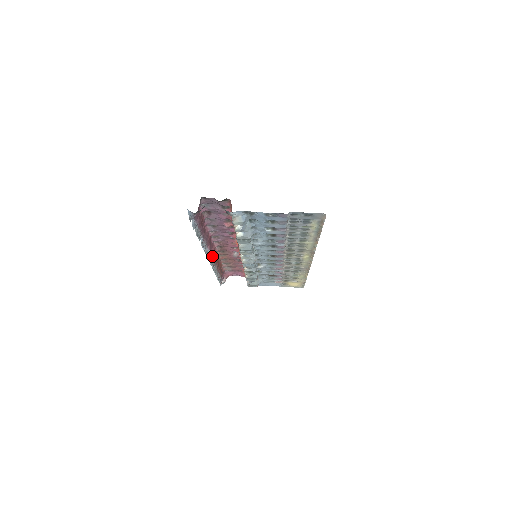
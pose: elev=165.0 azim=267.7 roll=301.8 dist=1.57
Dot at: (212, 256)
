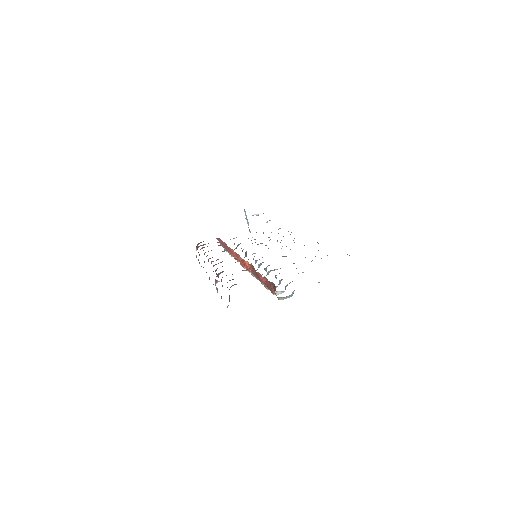
Dot at: occluded
